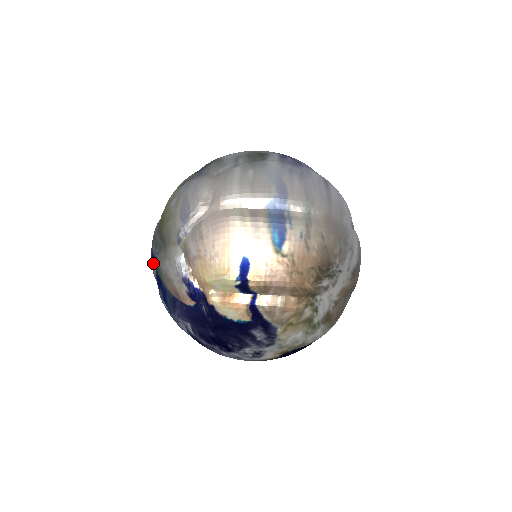
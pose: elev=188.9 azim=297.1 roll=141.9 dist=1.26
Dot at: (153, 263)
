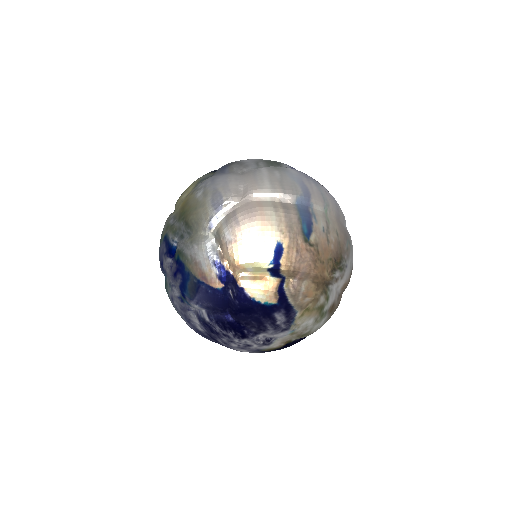
Dot at: (168, 252)
